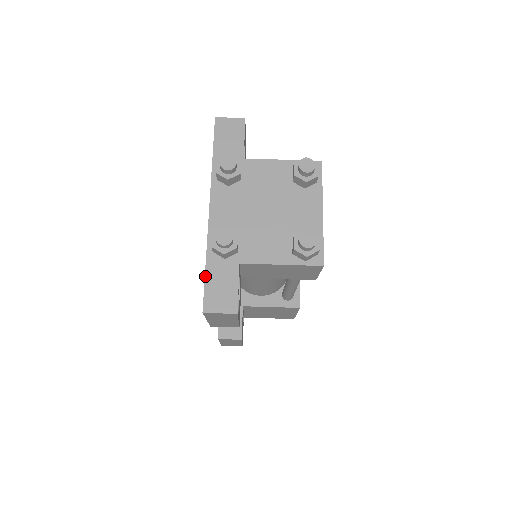
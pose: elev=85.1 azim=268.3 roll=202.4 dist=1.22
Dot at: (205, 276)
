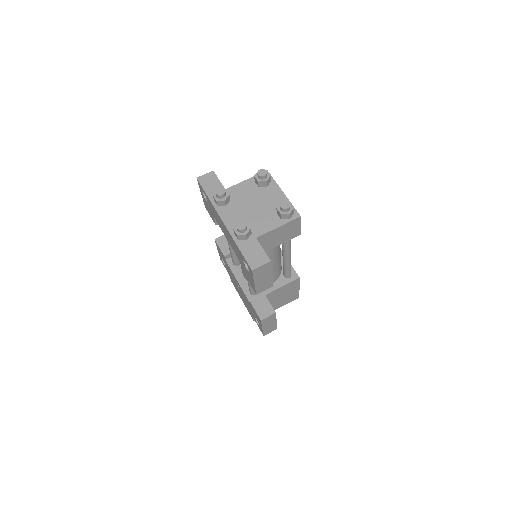
Dot at: (242, 253)
